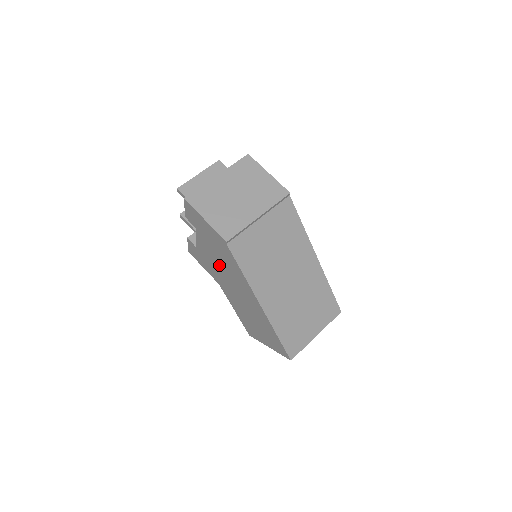
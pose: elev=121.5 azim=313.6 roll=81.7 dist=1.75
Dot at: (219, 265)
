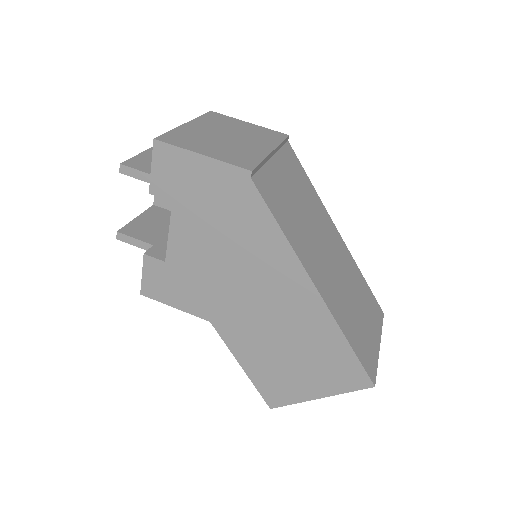
Dot at: (220, 261)
